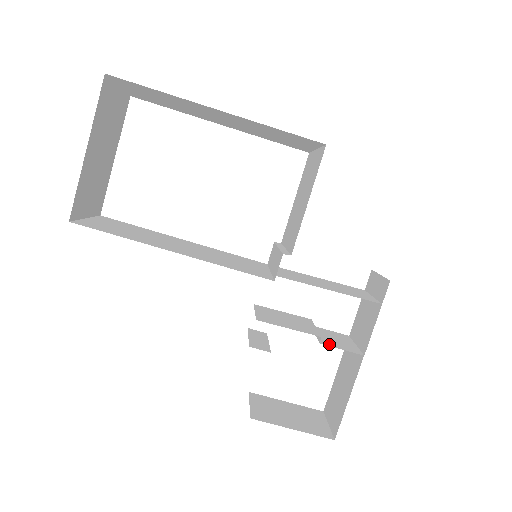
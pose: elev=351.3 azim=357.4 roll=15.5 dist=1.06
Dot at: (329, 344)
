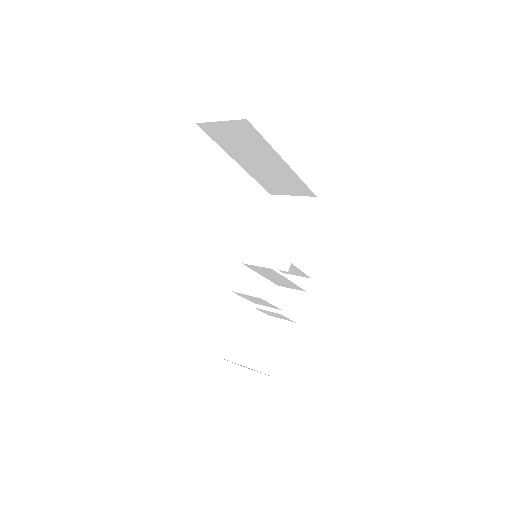
Dot at: (283, 316)
